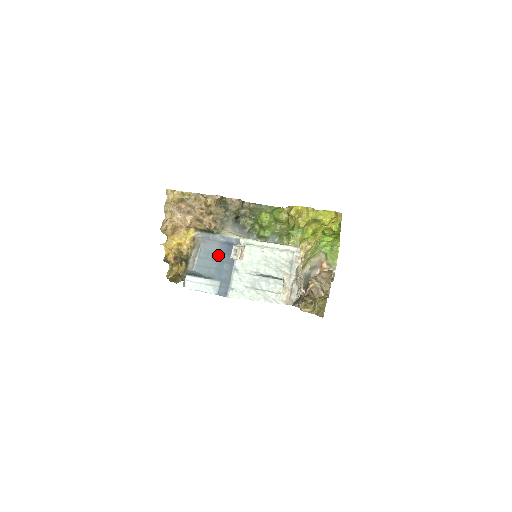
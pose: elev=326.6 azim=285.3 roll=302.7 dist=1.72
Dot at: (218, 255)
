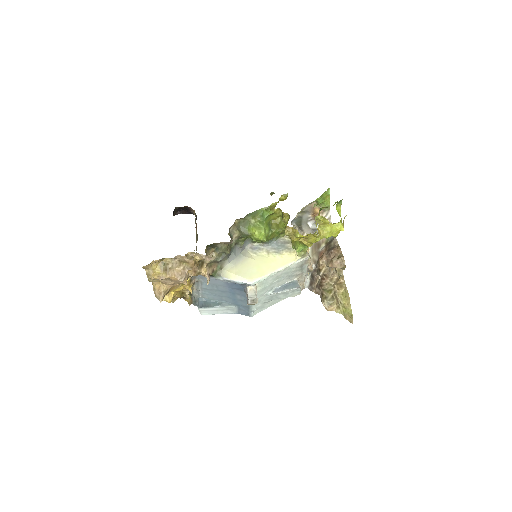
Dot at: (226, 289)
